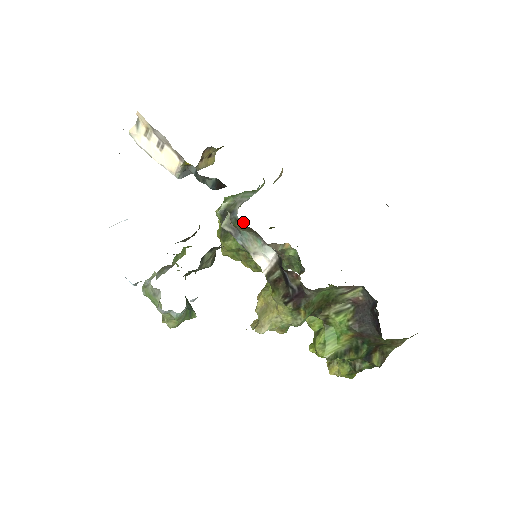
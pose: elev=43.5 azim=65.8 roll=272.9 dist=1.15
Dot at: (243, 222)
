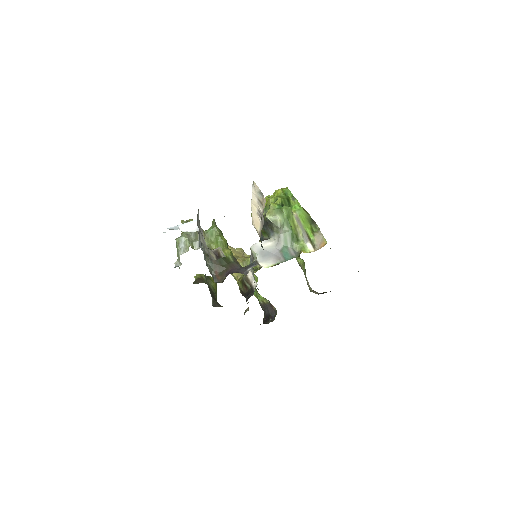
Dot at: occluded
